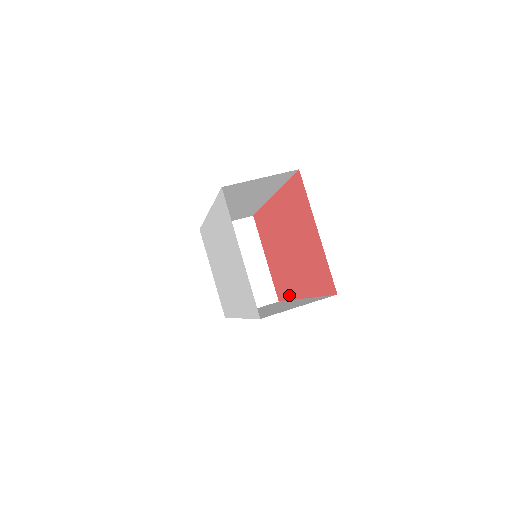
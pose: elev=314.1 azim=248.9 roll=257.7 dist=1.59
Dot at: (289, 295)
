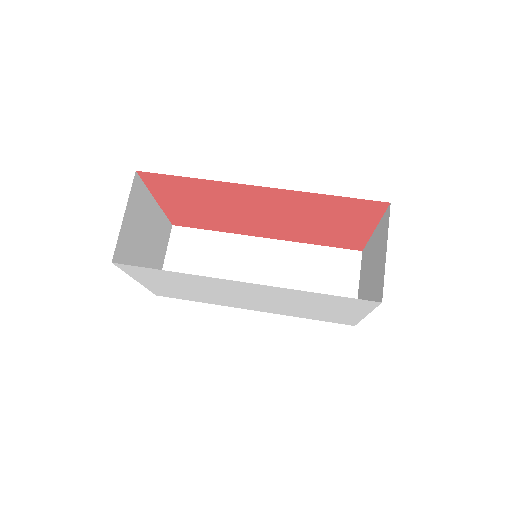
Dot at: (222, 230)
